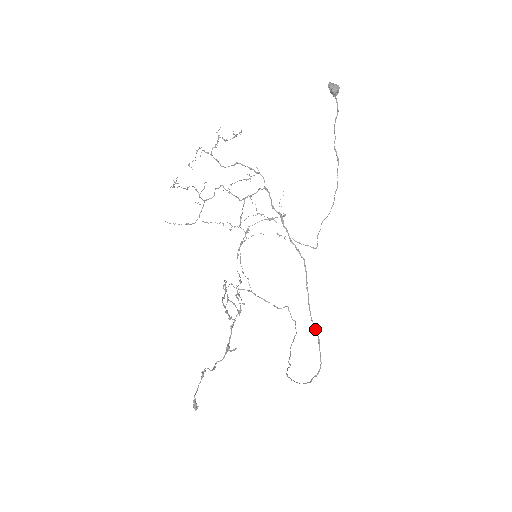
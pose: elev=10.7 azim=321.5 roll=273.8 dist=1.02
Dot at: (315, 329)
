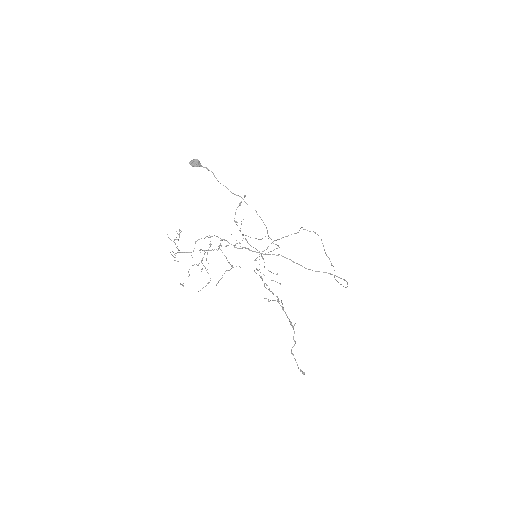
Dot at: occluded
